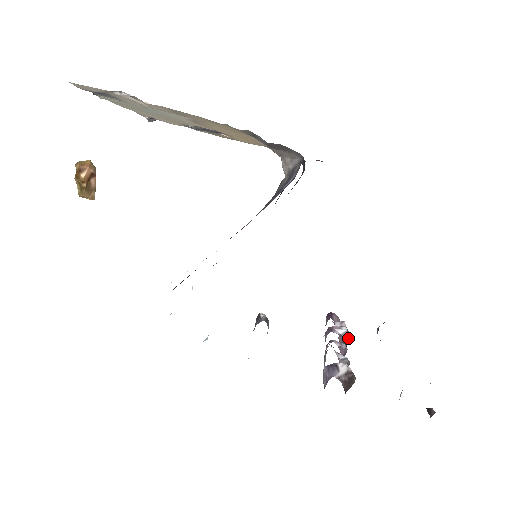
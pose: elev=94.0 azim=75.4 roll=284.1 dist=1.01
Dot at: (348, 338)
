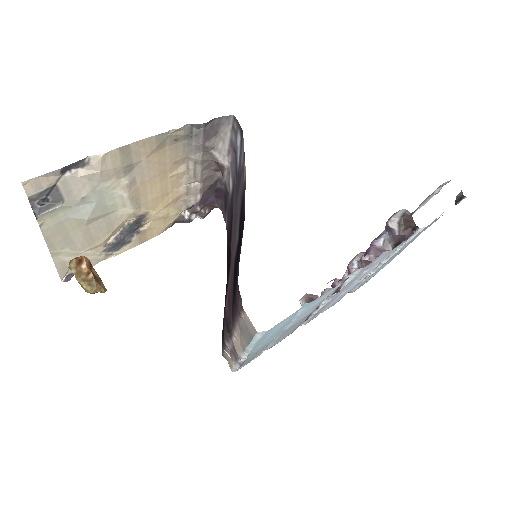
Dot at: (365, 261)
